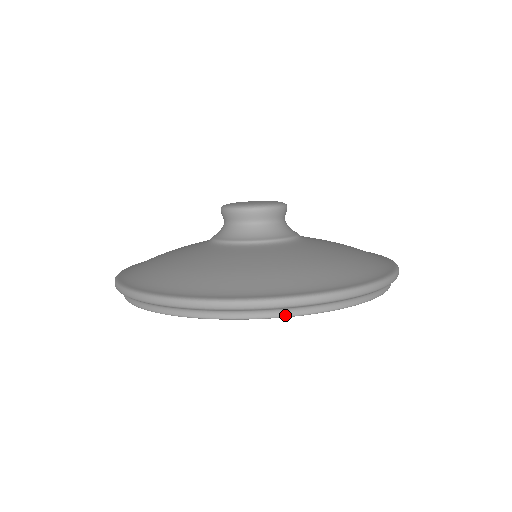
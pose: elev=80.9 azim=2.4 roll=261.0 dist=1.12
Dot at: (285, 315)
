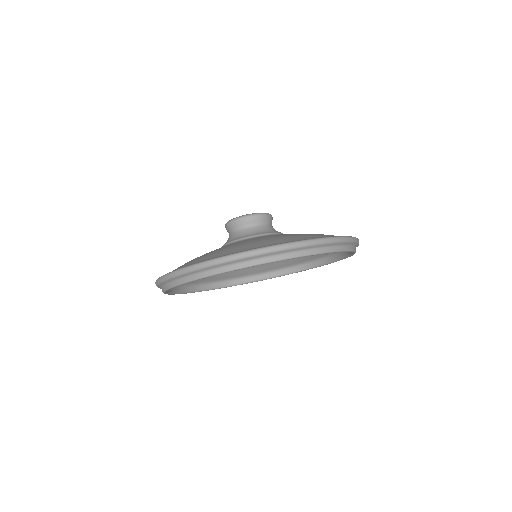
Dot at: (253, 264)
